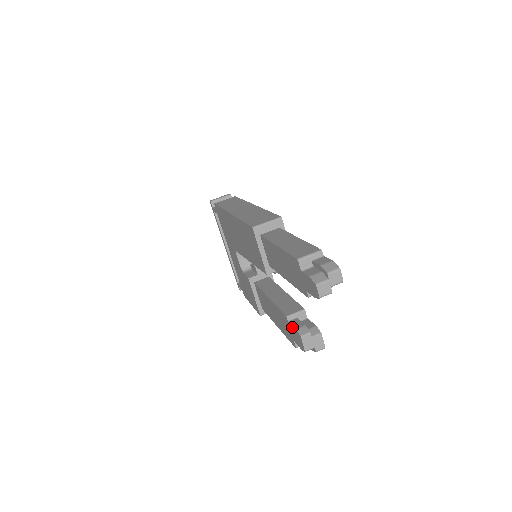
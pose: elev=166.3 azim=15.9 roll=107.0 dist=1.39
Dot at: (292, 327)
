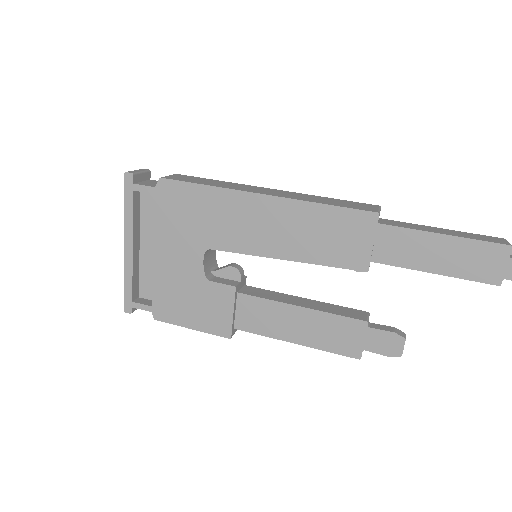
Dot at: (380, 332)
